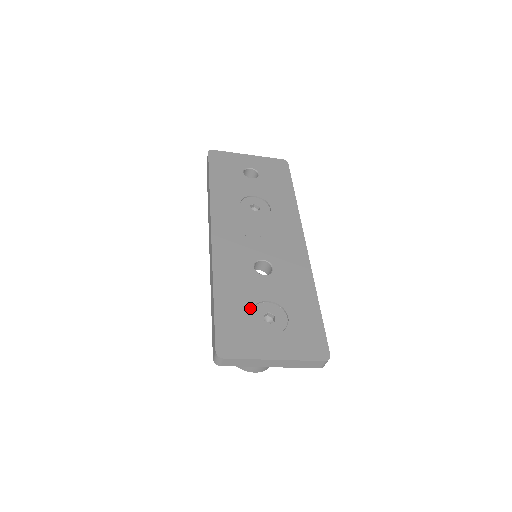
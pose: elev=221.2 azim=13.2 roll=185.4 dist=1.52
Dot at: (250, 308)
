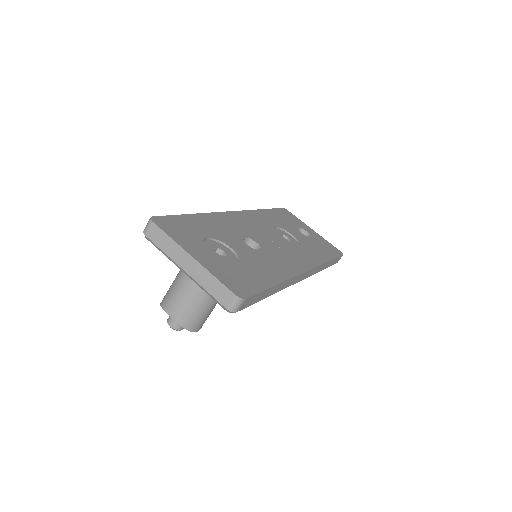
Dot at: (212, 237)
